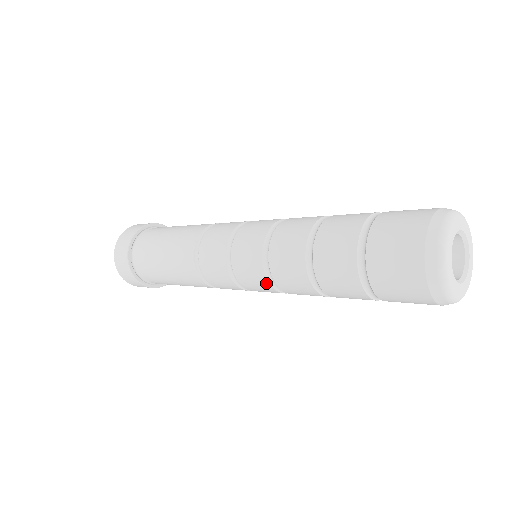
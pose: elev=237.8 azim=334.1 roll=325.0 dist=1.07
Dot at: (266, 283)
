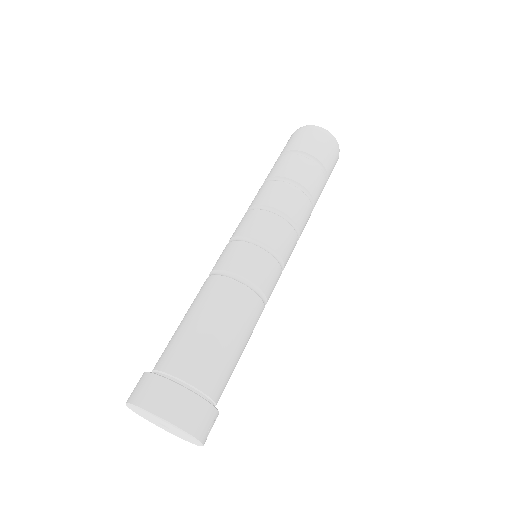
Dot at: (273, 216)
